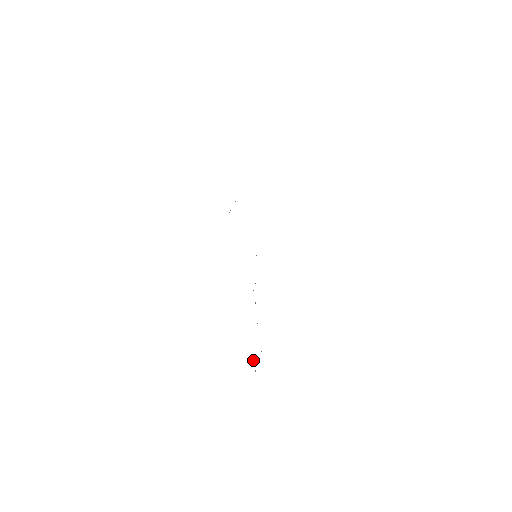
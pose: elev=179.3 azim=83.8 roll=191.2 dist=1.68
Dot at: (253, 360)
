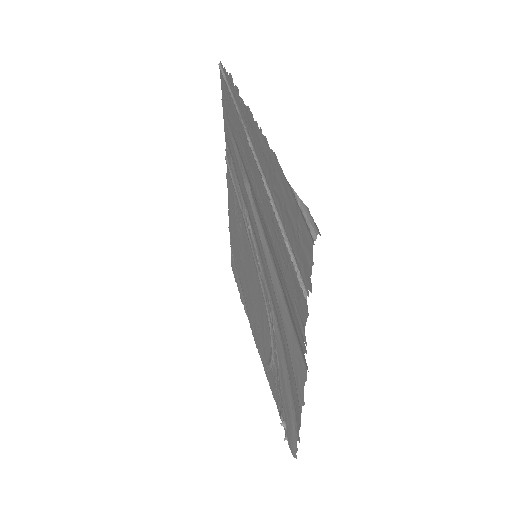
Dot at: (281, 425)
